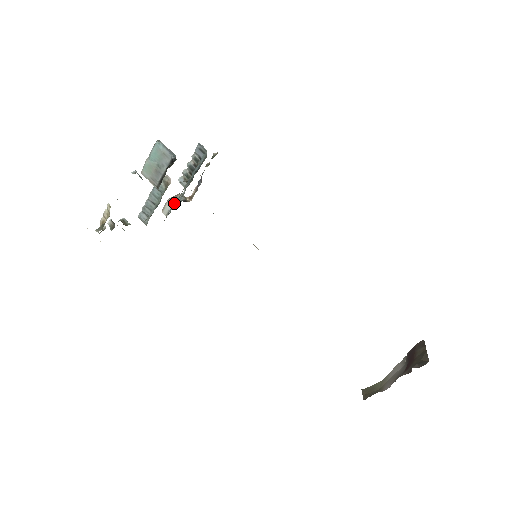
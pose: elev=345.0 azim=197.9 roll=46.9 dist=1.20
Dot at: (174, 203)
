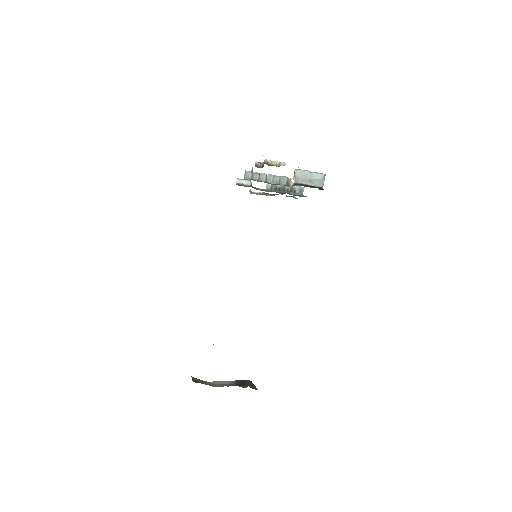
Dot at: (251, 186)
